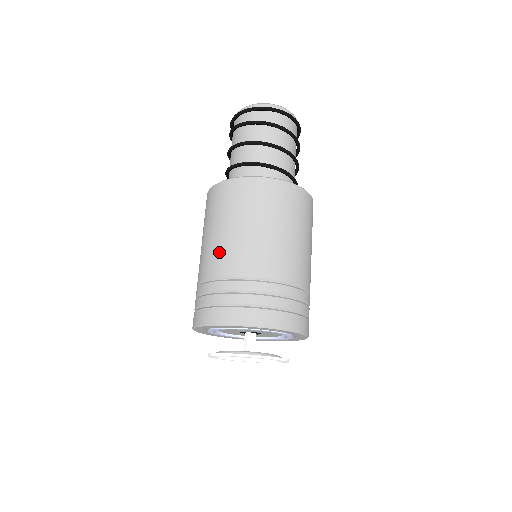
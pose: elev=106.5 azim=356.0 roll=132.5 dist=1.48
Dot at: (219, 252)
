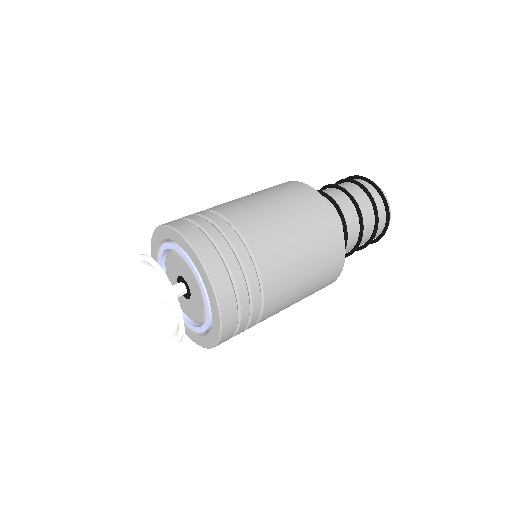
Dot at: (259, 217)
